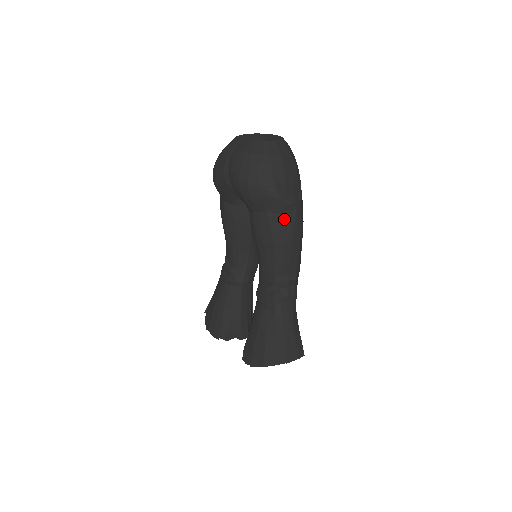
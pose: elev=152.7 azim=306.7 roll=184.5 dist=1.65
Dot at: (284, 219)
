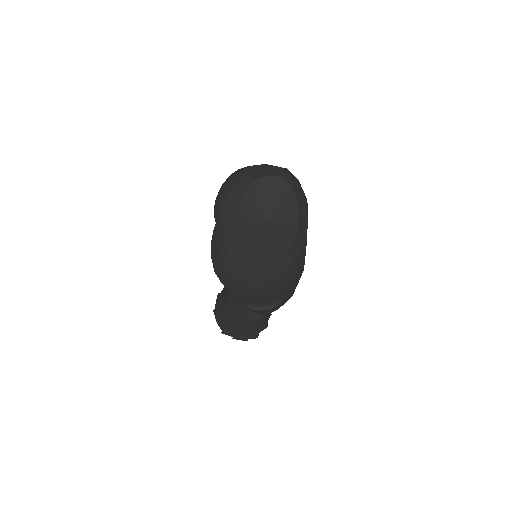
Dot at: occluded
